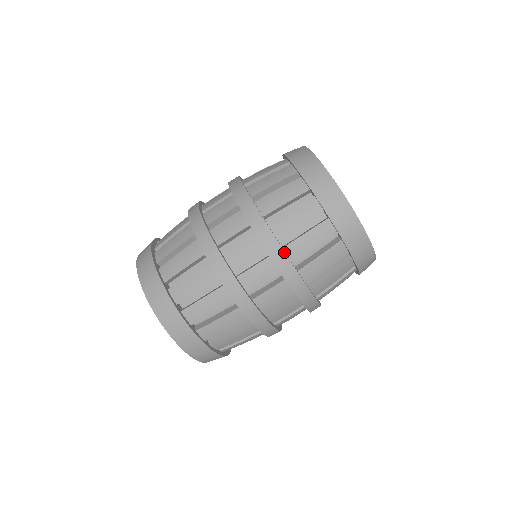
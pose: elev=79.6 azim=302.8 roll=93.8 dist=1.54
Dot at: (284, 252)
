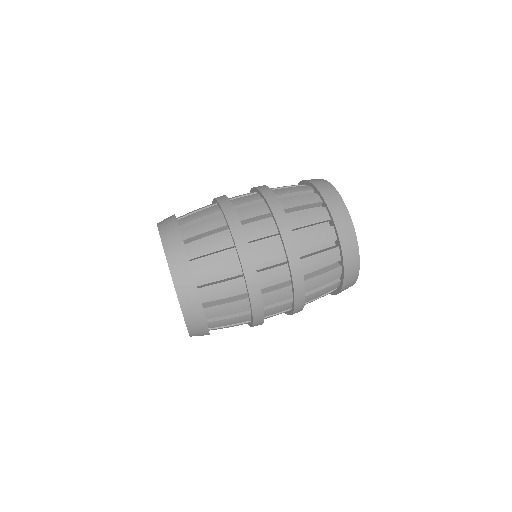
Dot at: (276, 197)
